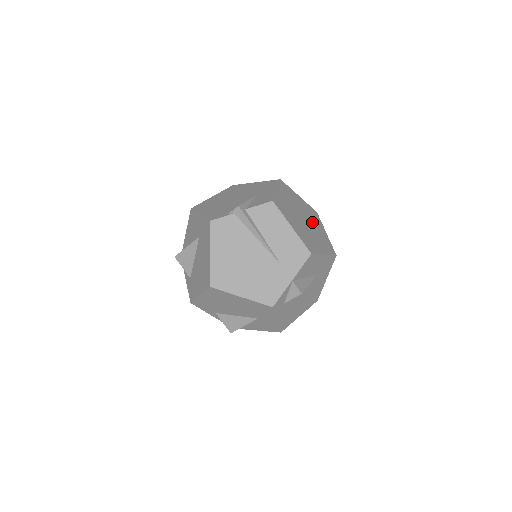
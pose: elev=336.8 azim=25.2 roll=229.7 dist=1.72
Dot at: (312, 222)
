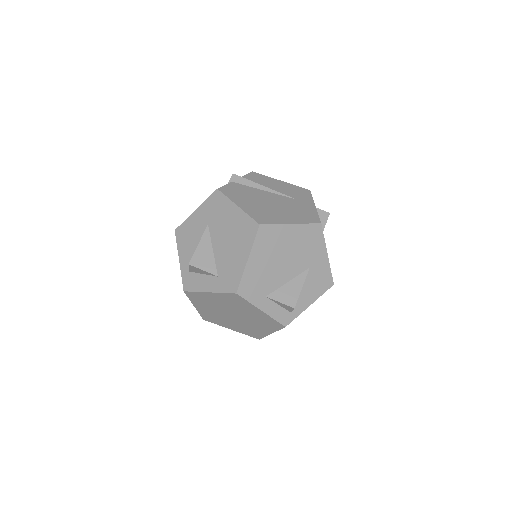
Dot at: occluded
